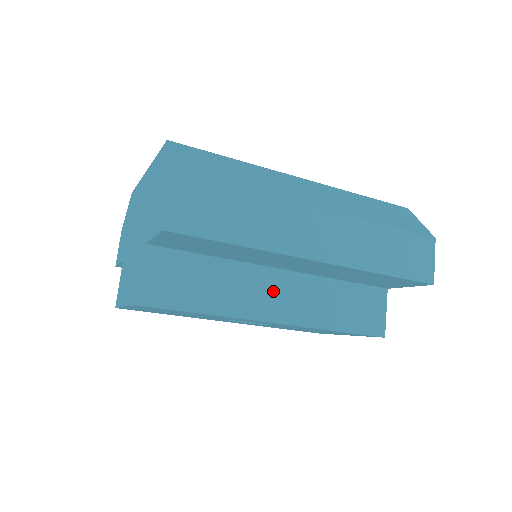
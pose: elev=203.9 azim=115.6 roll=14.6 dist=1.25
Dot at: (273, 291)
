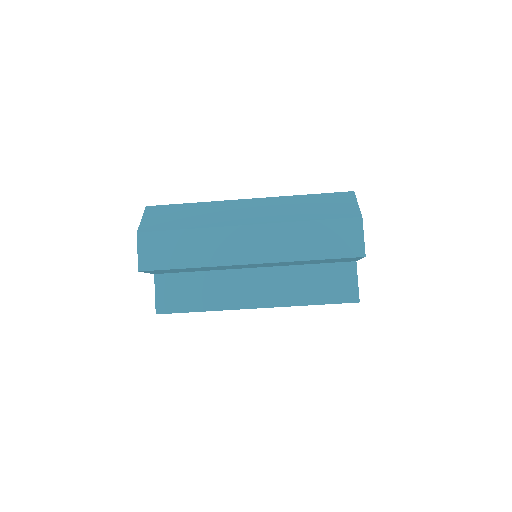
Dot at: (250, 285)
